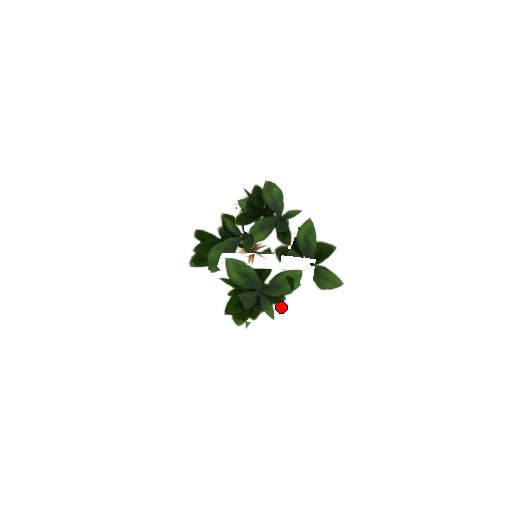
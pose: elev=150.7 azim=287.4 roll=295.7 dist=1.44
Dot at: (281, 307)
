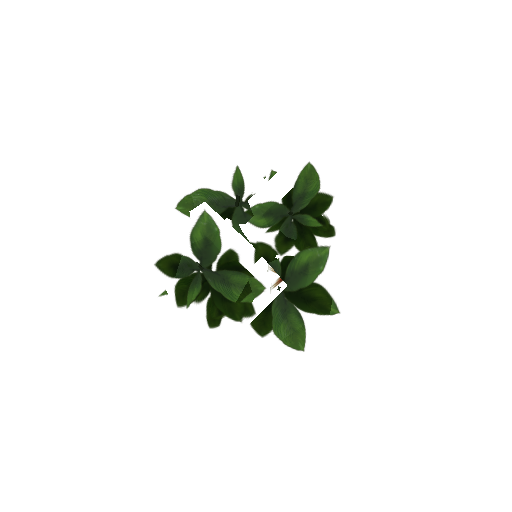
Dot at: (207, 304)
